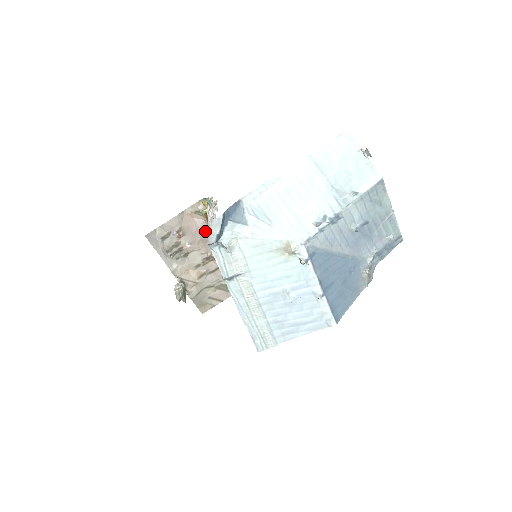
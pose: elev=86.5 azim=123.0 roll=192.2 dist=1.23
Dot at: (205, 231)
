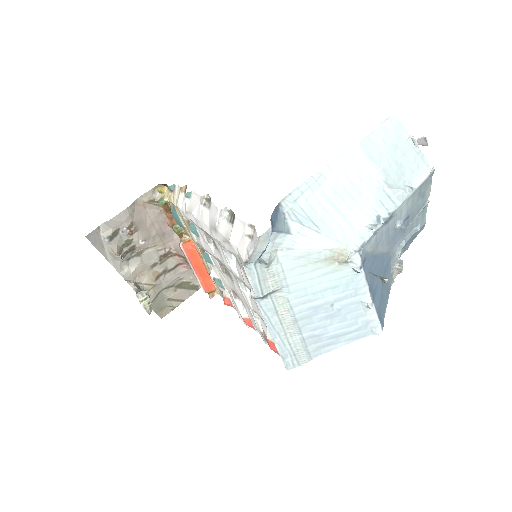
Dot at: (161, 223)
